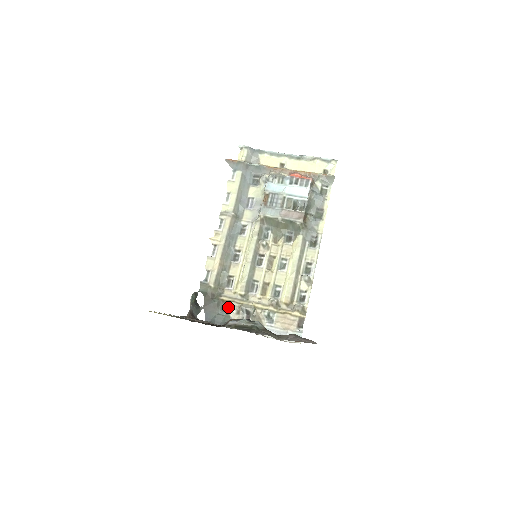
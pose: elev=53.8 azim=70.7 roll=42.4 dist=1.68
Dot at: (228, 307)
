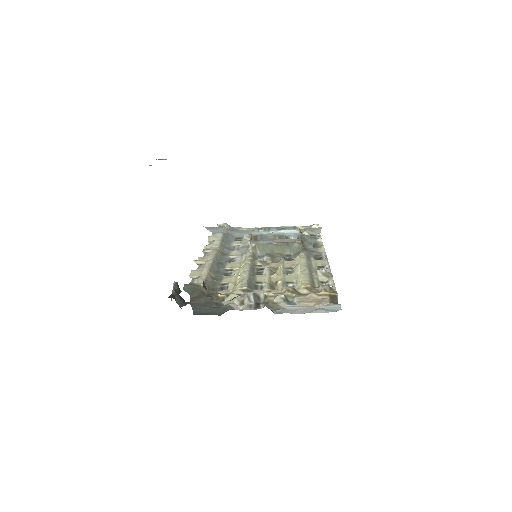
Dot at: (226, 302)
